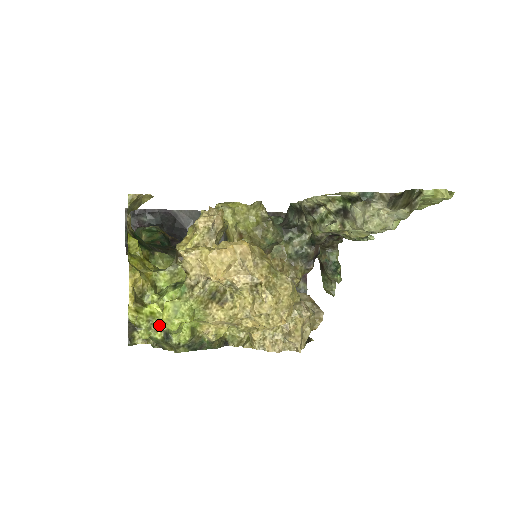
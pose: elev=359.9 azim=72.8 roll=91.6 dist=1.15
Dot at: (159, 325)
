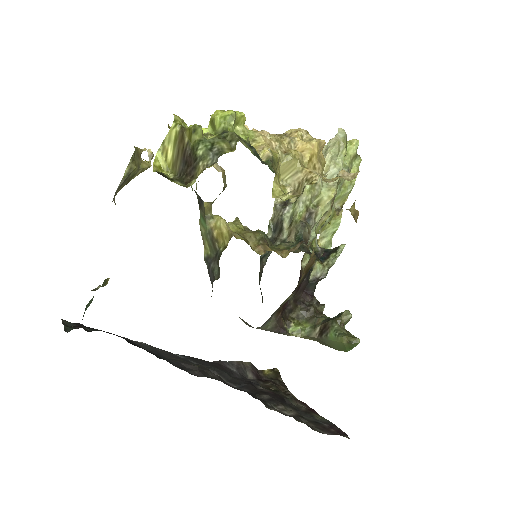
Dot at: (208, 133)
